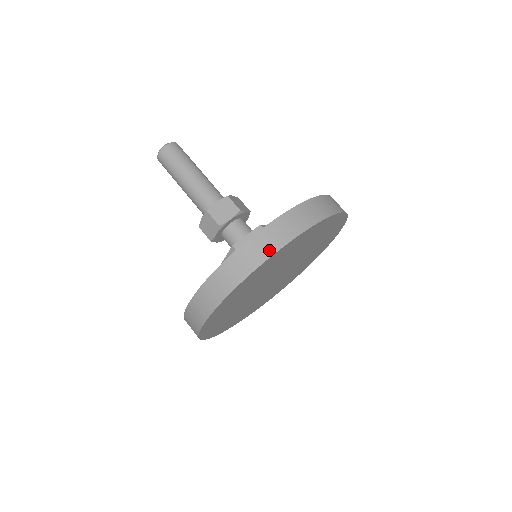
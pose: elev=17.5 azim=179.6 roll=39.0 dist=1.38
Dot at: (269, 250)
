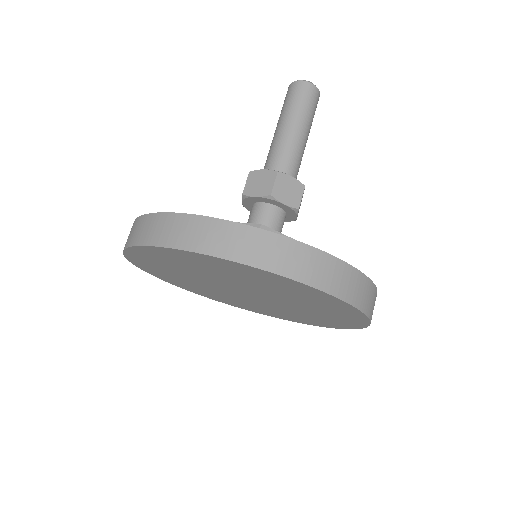
Dot at: (310, 277)
